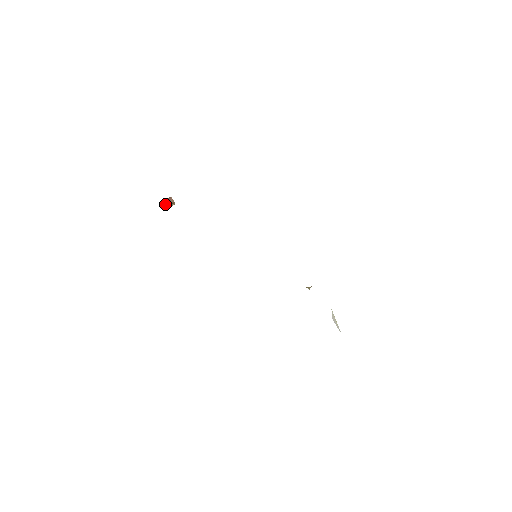
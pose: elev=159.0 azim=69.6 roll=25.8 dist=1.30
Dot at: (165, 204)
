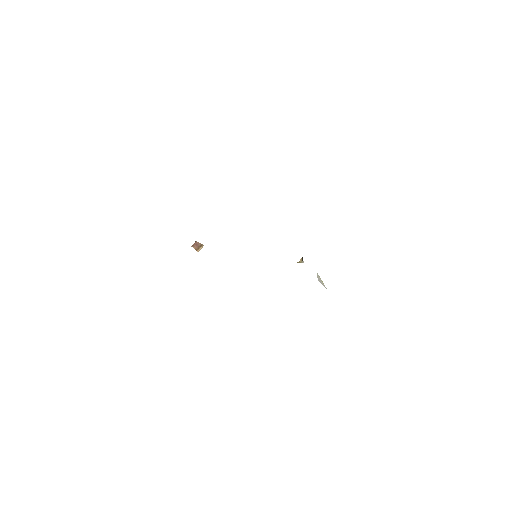
Dot at: (195, 249)
